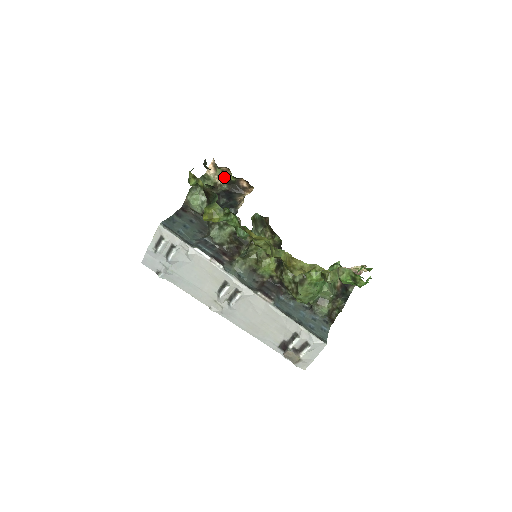
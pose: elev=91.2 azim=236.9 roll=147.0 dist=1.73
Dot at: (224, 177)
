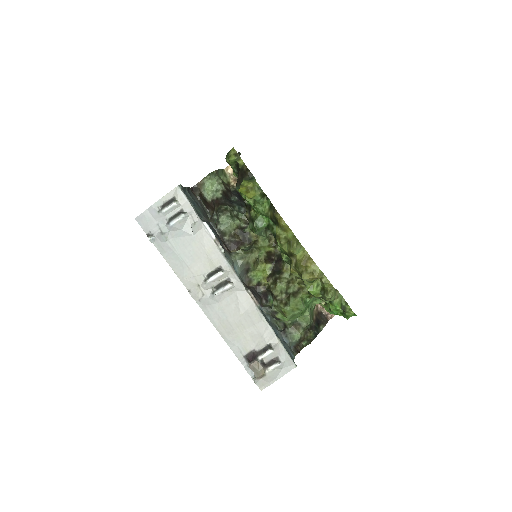
Dot at: occluded
